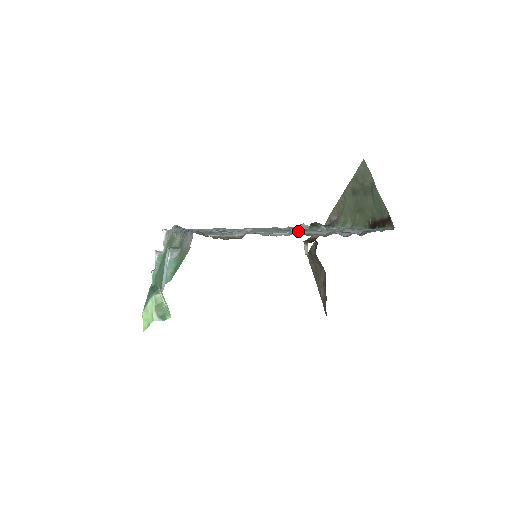
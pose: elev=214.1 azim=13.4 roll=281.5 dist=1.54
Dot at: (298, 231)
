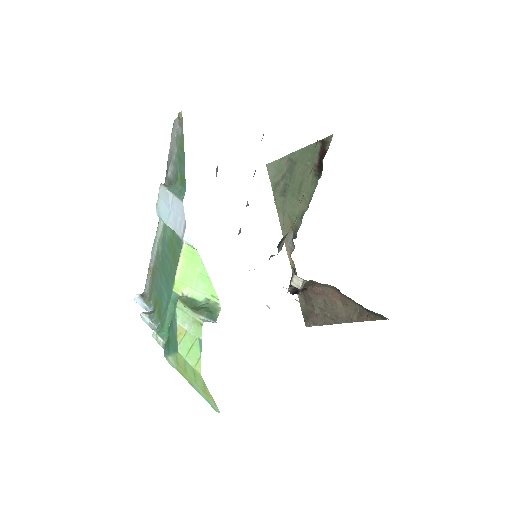
Dot at: occluded
